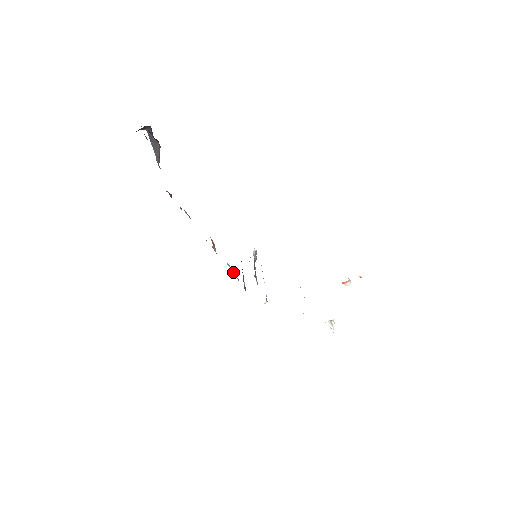
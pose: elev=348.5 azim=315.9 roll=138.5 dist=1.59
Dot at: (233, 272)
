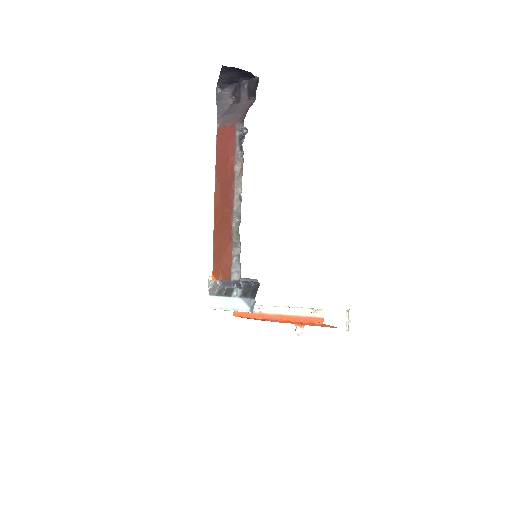
Dot at: (232, 265)
